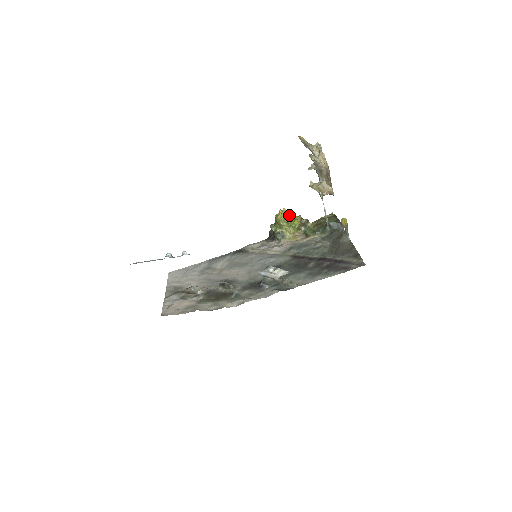
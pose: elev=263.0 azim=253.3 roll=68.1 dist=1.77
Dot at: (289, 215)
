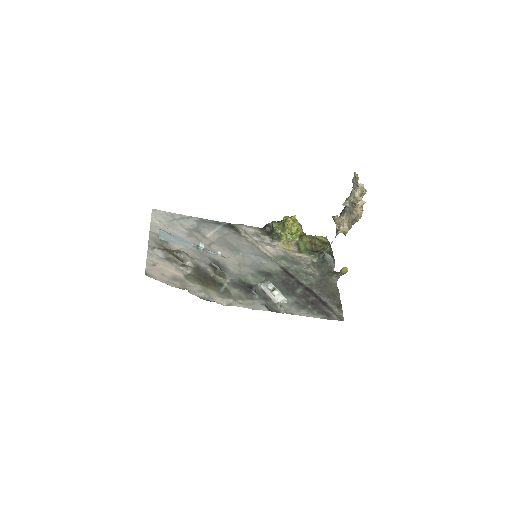
Dot at: (298, 227)
